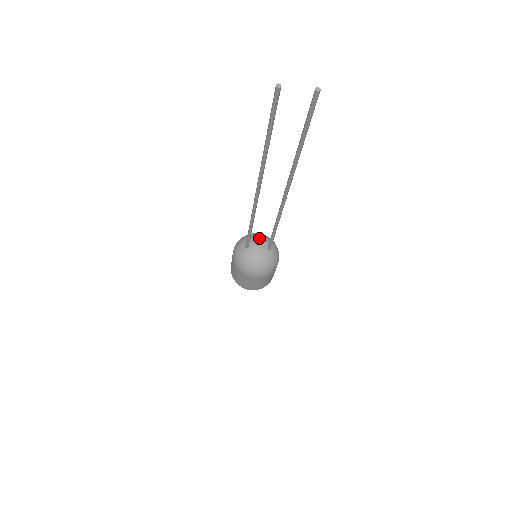
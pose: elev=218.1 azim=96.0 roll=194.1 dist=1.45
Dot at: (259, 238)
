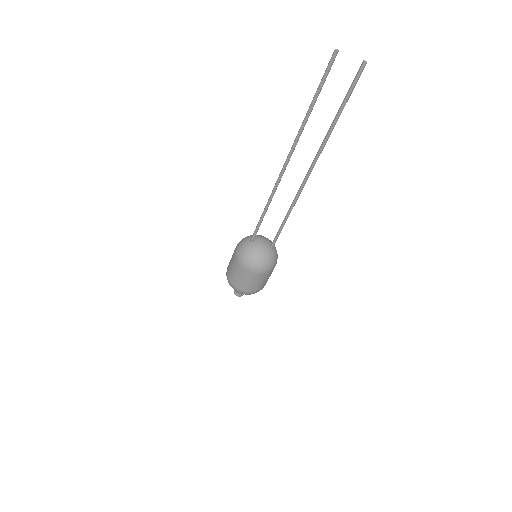
Dot at: (264, 237)
